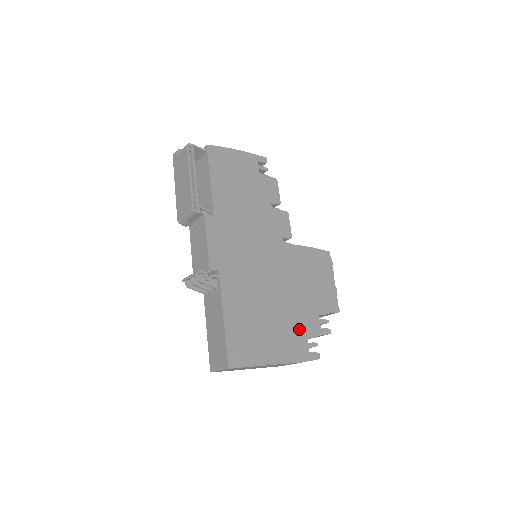
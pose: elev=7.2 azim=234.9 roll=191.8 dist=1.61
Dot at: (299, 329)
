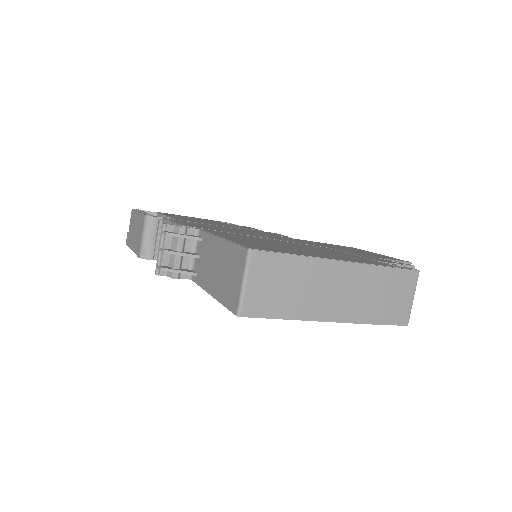
Dot at: (356, 257)
